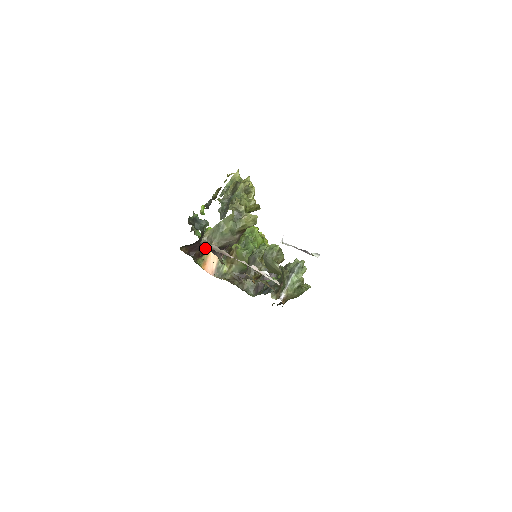
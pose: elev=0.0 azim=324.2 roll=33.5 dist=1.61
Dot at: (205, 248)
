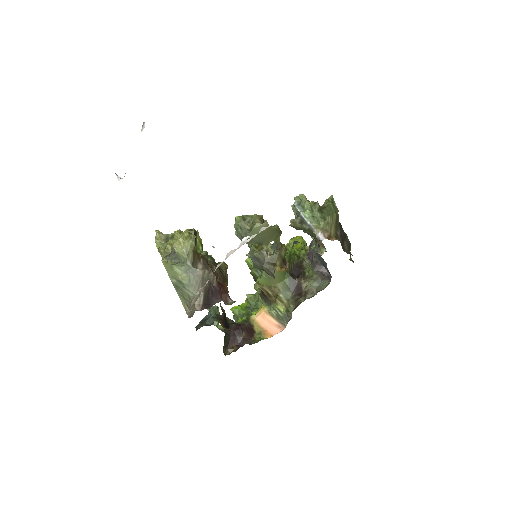
Dot at: (245, 324)
